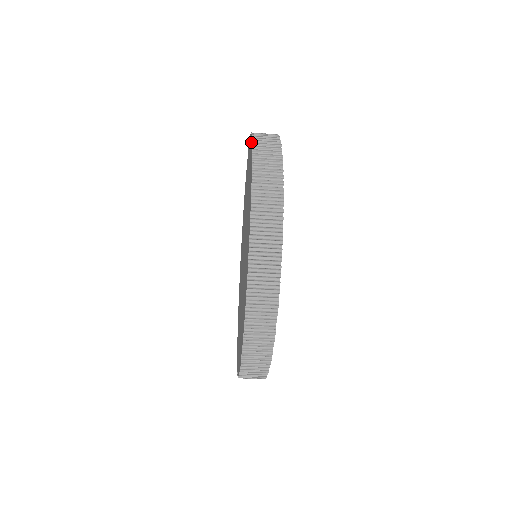
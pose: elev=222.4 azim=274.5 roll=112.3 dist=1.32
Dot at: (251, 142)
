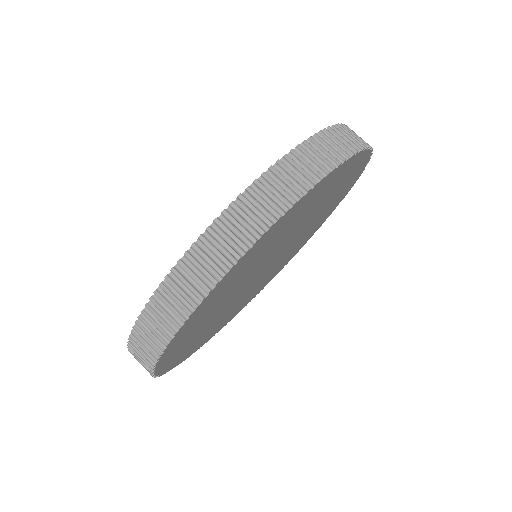
Dot at: occluded
